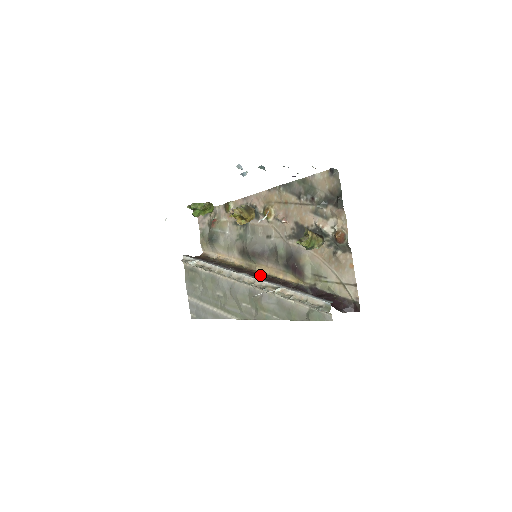
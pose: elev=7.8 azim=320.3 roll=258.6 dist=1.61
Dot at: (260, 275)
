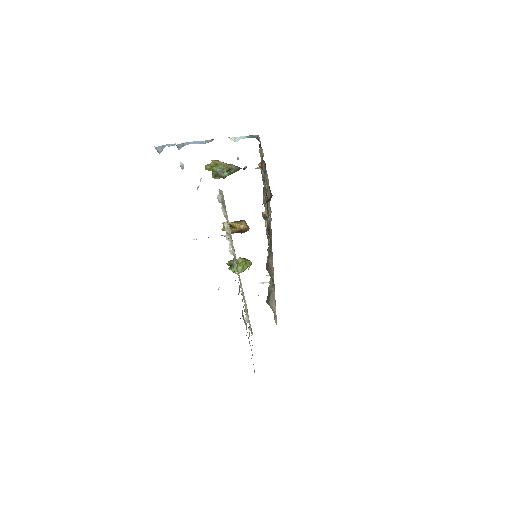
Dot at: occluded
